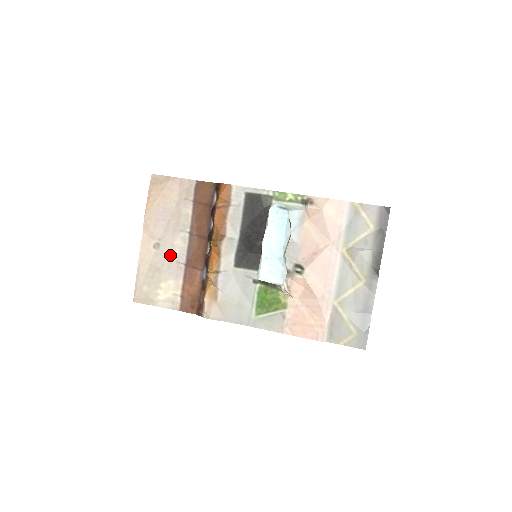
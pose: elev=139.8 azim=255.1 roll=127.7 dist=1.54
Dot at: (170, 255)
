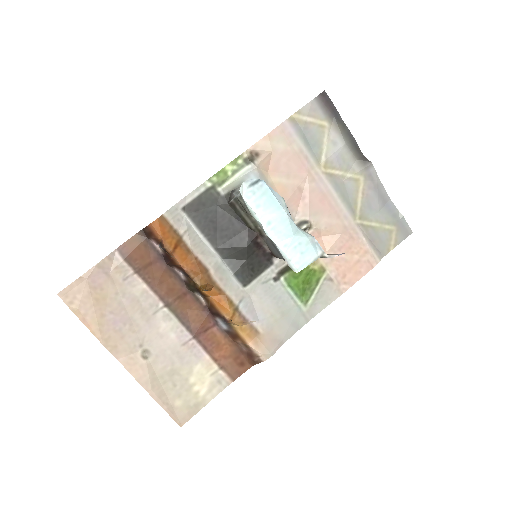
Dot at: (169, 347)
